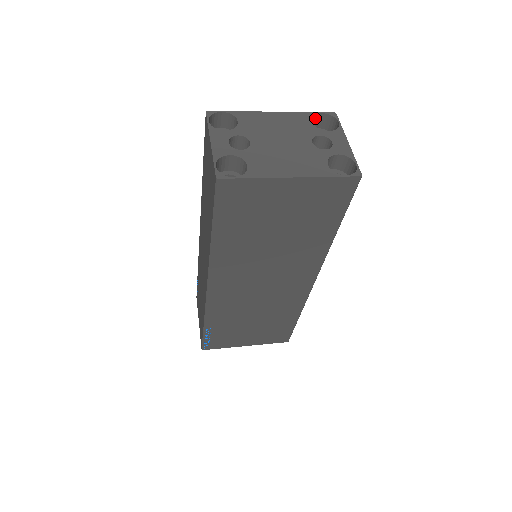
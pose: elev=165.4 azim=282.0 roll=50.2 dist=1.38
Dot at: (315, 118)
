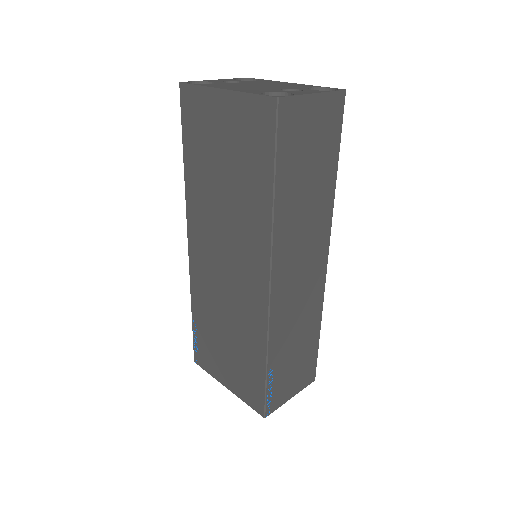
Dot at: occluded
